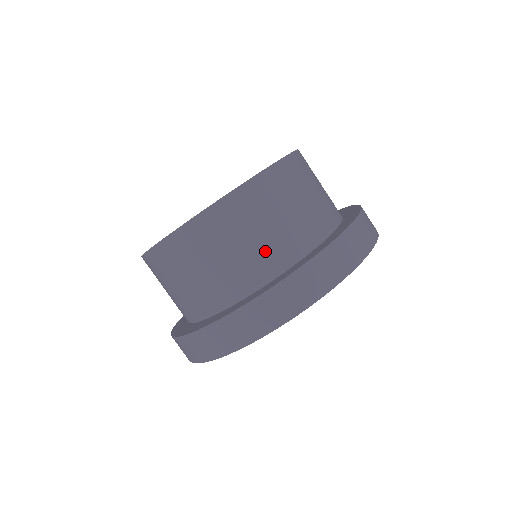
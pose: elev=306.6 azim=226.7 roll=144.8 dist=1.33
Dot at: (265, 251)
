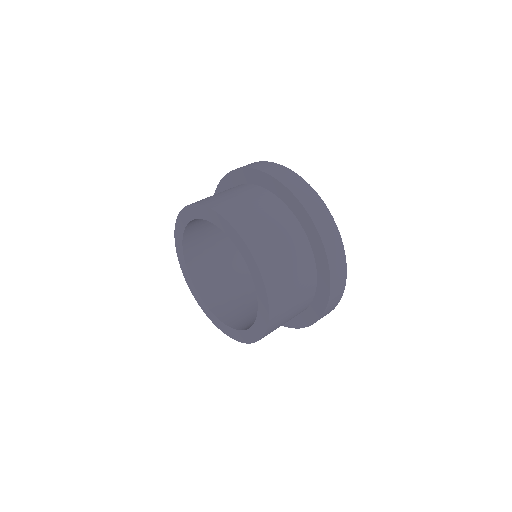
Dot at: (303, 296)
